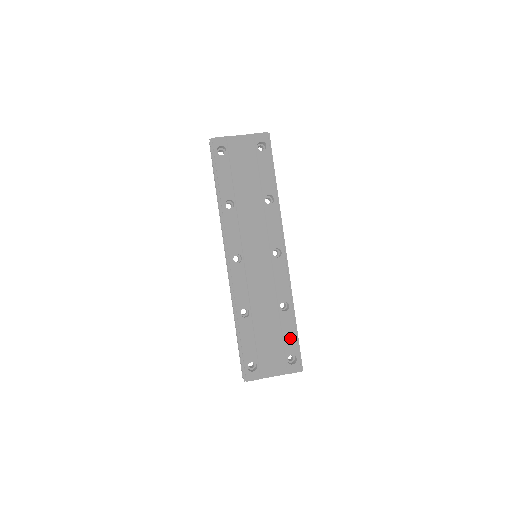
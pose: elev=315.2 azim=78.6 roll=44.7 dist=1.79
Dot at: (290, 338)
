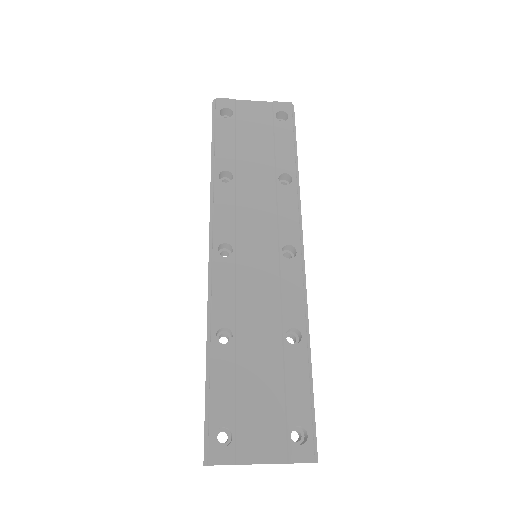
Dot at: (298, 393)
